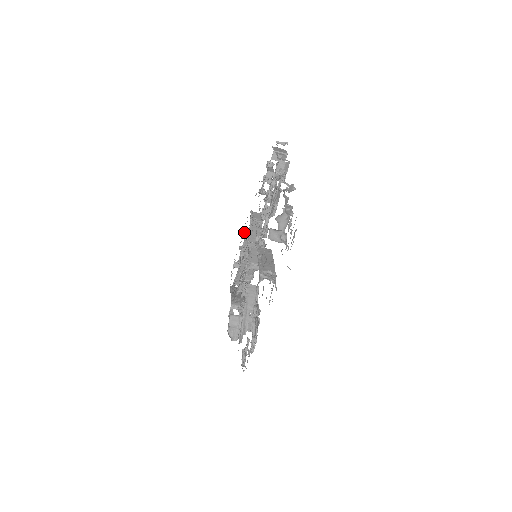
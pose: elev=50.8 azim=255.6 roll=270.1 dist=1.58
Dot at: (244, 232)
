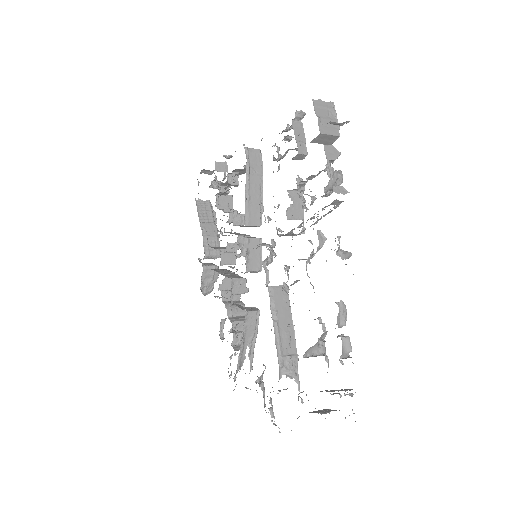
Dot at: occluded
